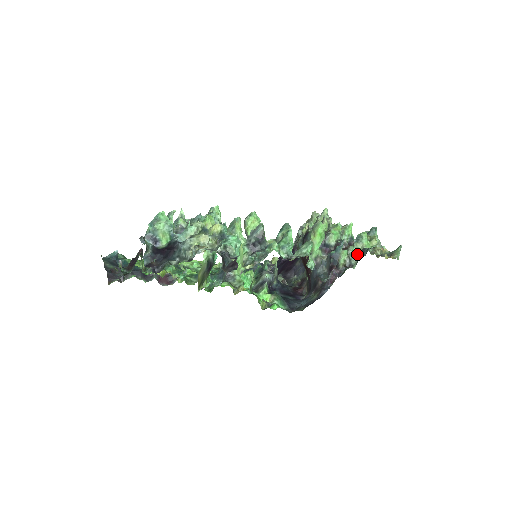
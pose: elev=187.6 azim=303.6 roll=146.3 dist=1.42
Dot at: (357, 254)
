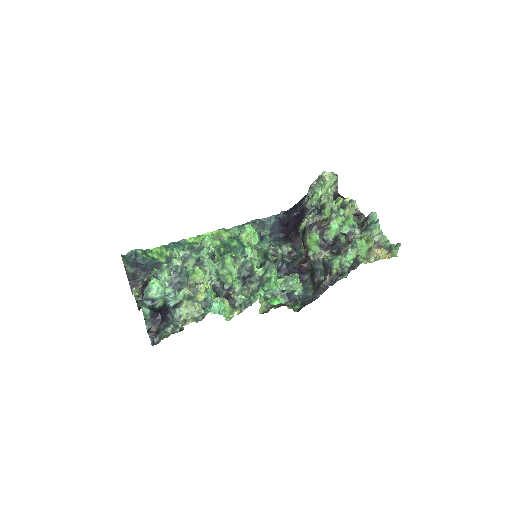
Dot at: (349, 265)
